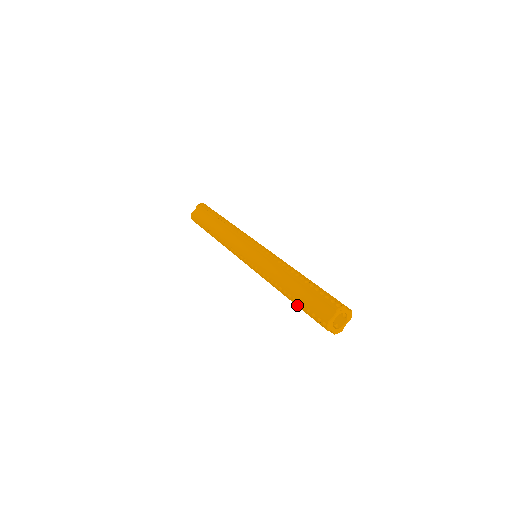
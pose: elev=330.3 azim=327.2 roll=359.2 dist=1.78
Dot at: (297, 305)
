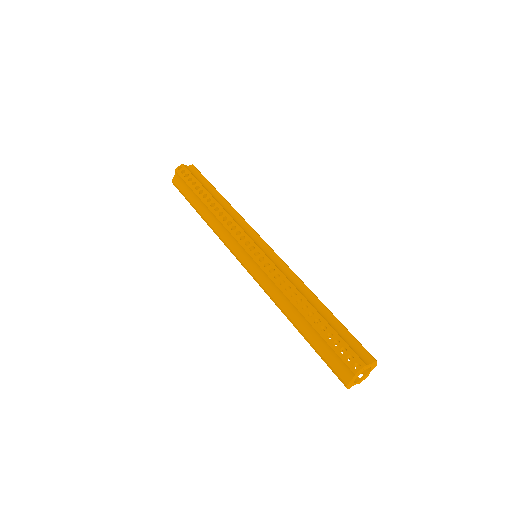
Dot at: (310, 345)
